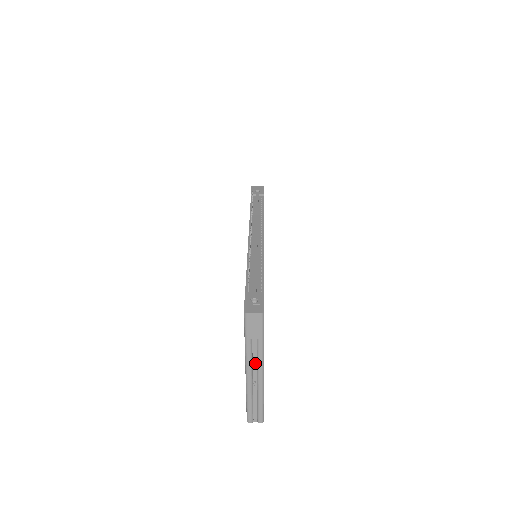
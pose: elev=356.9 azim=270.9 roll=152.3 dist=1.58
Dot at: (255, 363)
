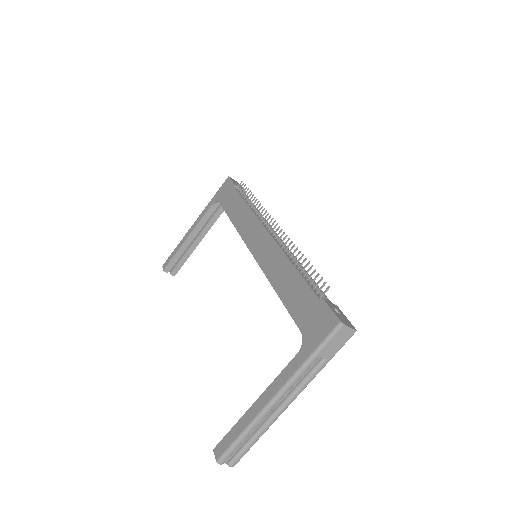
Dot at: (292, 387)
